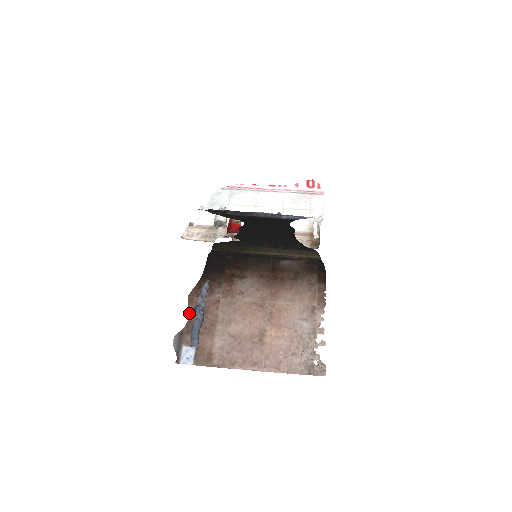
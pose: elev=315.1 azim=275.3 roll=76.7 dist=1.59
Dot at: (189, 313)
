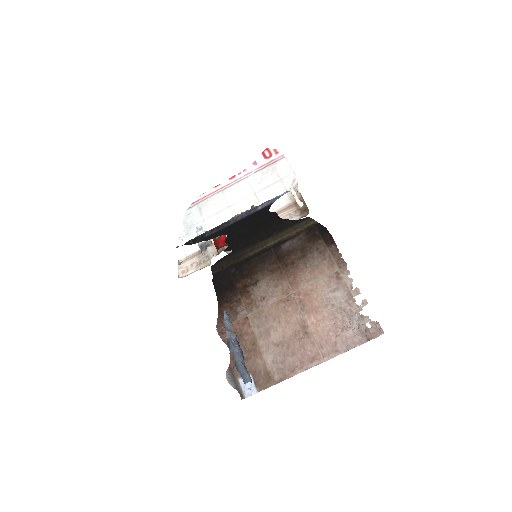
Dot at: occluded
